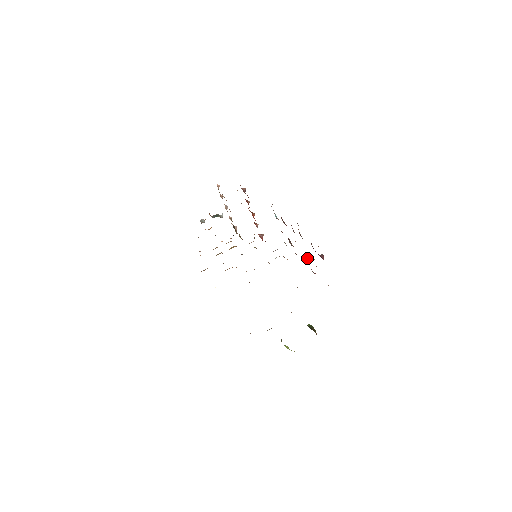
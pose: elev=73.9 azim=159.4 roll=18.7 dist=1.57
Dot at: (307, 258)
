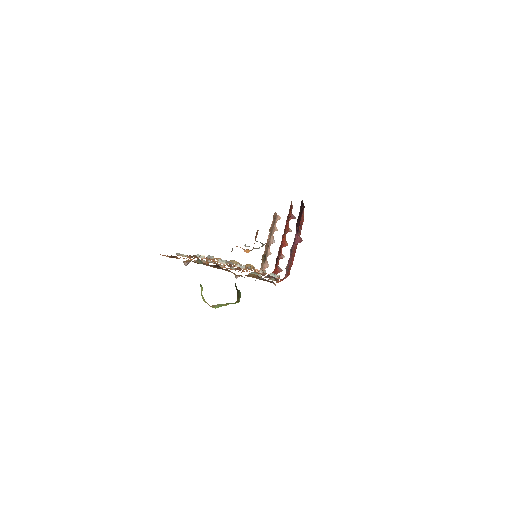
Dot at: occluded
